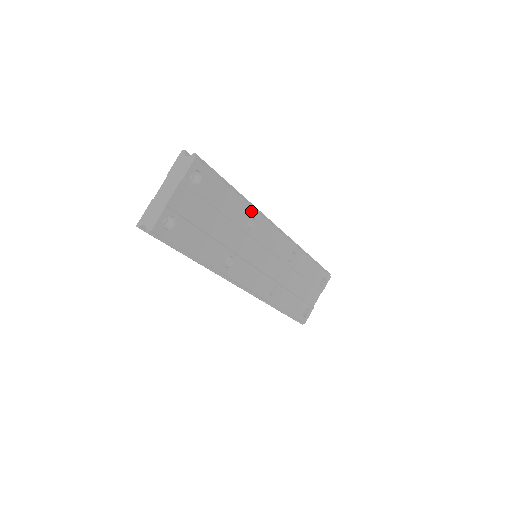
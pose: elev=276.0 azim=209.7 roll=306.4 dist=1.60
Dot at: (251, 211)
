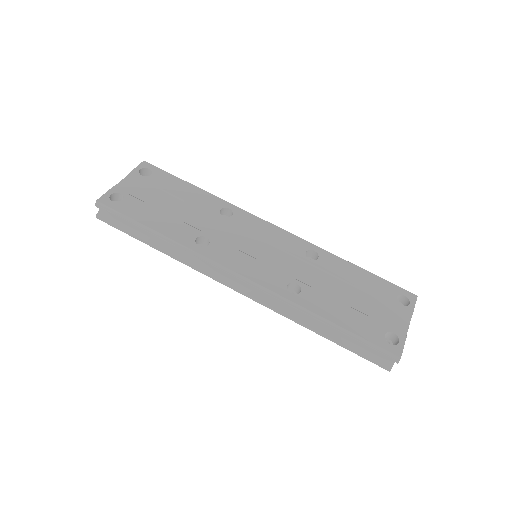
Dot at: (222, 203)
